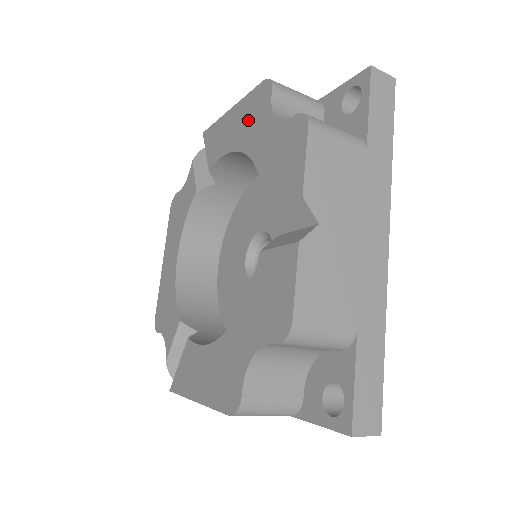
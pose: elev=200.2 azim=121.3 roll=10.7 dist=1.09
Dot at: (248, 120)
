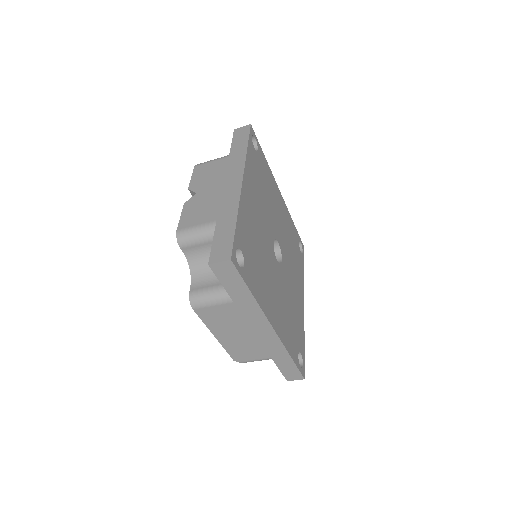
Dot at: occluded
